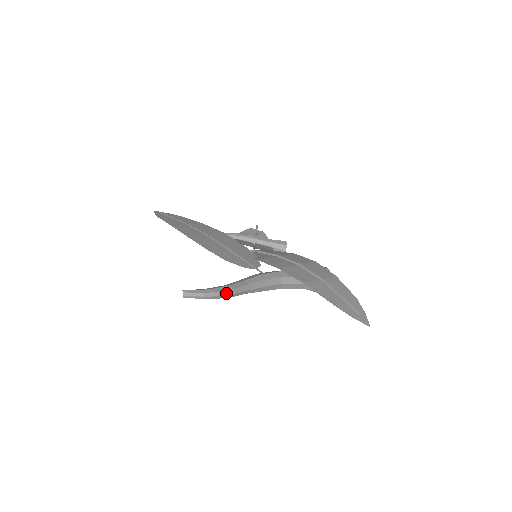
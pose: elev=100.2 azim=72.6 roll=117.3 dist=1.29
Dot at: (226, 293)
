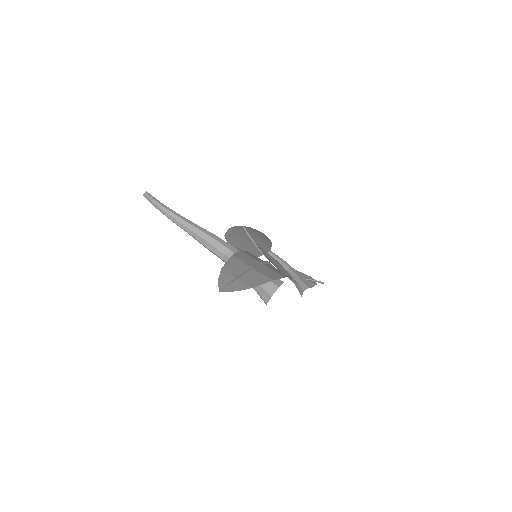
Dot at: (169, 213)
